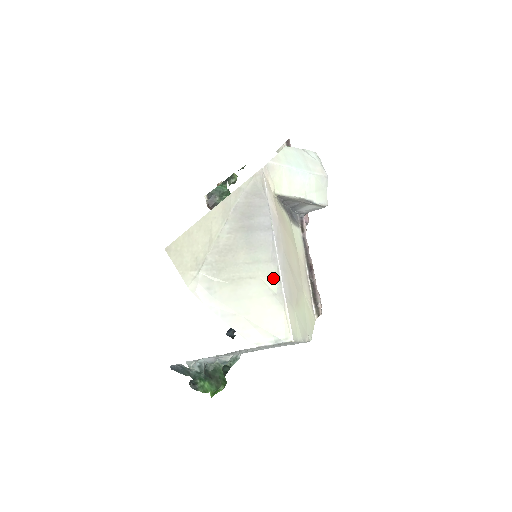
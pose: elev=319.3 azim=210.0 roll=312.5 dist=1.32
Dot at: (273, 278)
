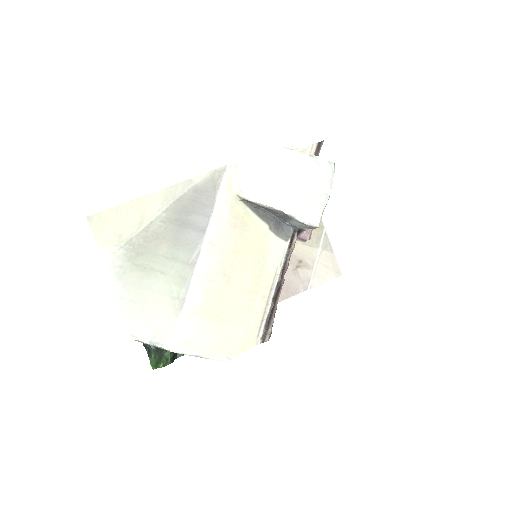
Dot at: (182, 281)
